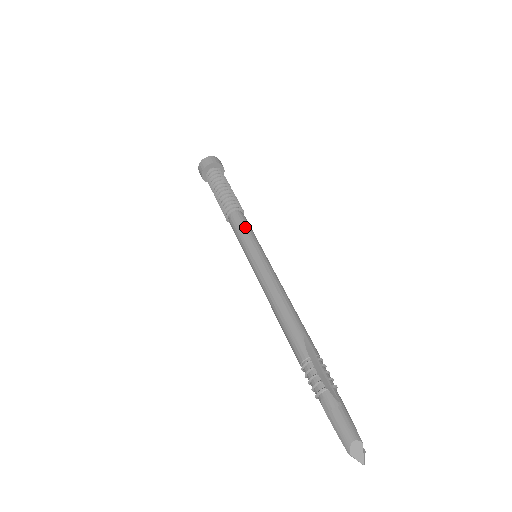
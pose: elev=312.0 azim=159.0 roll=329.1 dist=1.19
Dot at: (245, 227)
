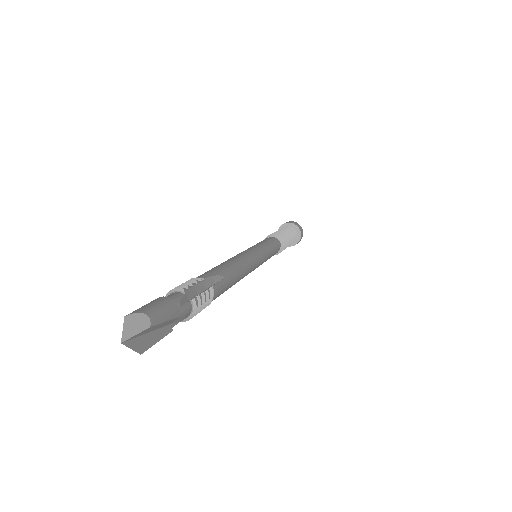
Dot at: (271, 242)
